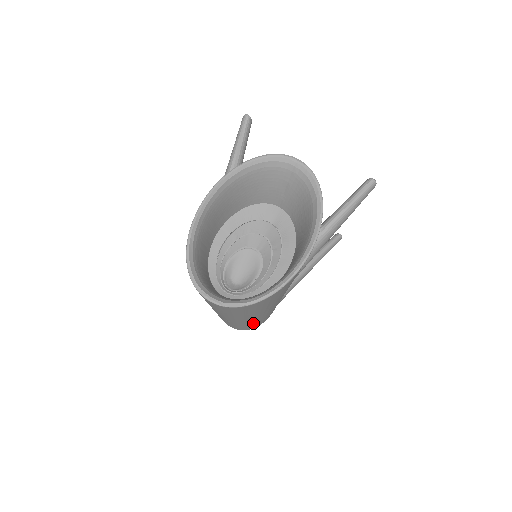
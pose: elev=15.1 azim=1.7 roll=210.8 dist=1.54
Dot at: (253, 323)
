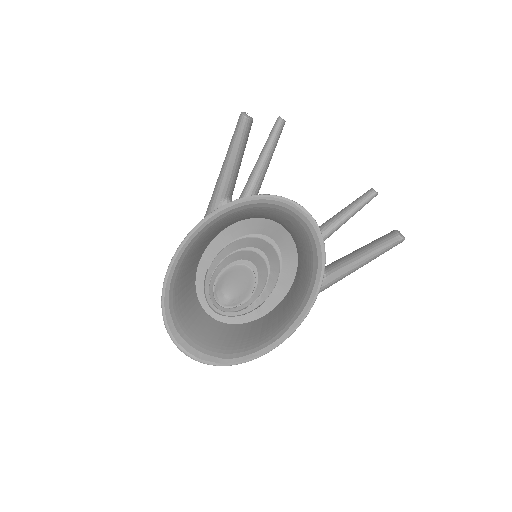
Dot at: occluded
